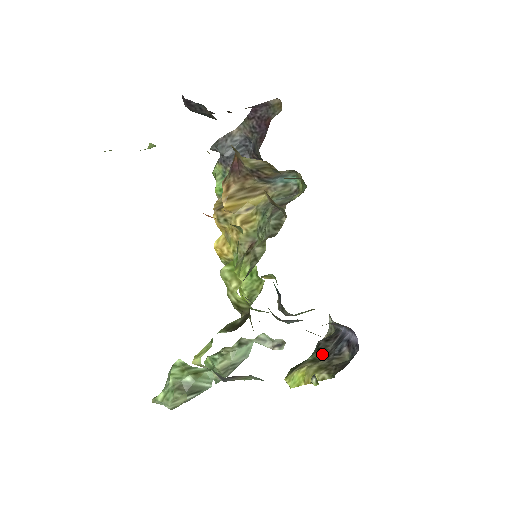
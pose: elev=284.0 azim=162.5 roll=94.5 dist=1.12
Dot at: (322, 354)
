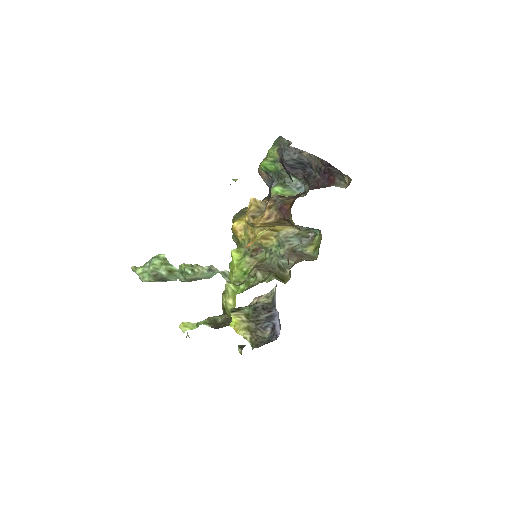
Dot at: (255, 316)
